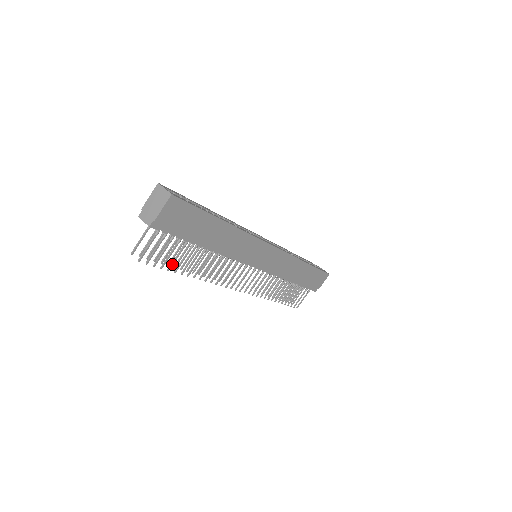
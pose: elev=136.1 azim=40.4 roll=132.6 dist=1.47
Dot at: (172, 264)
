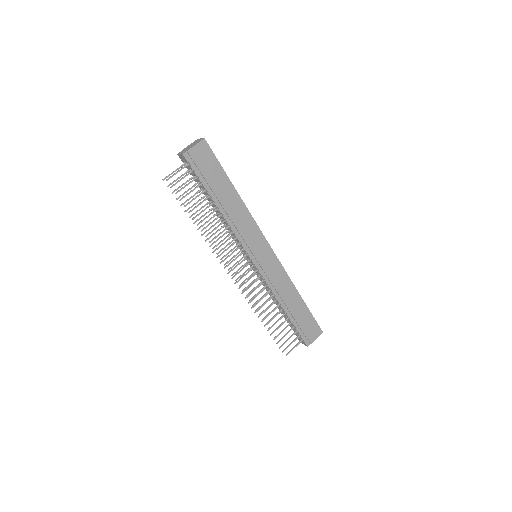
Dot at: (189, 203)
